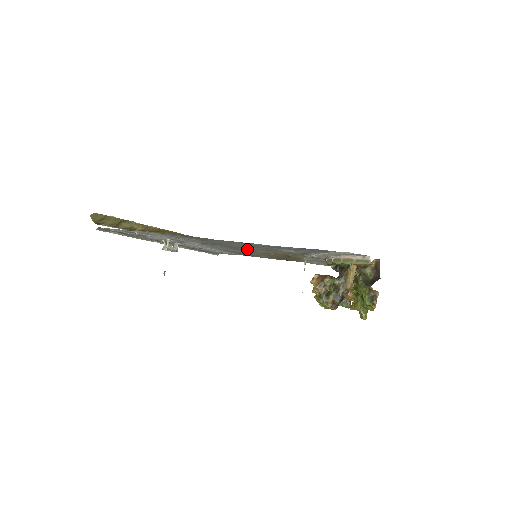
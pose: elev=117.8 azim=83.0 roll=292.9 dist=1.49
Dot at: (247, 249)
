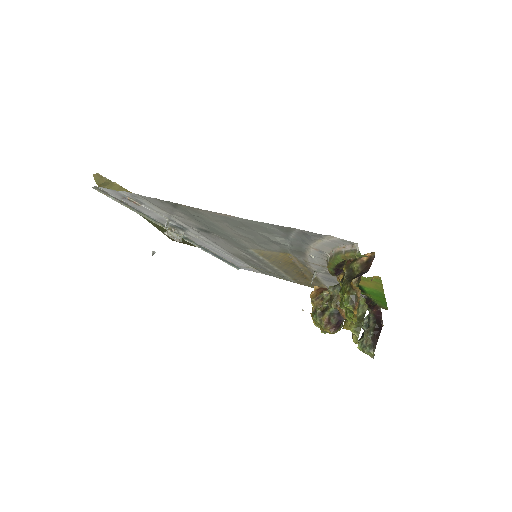
Dot at: (245, 243)
